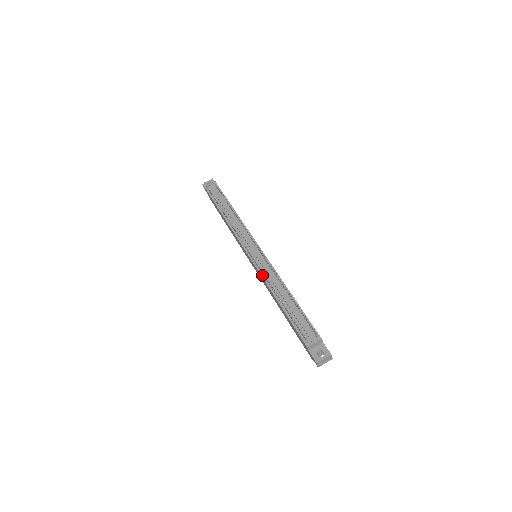
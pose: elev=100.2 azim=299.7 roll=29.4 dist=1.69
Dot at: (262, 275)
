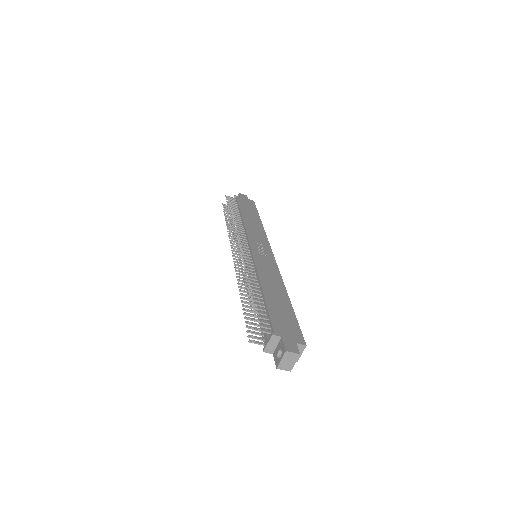
Dot at: occluded
